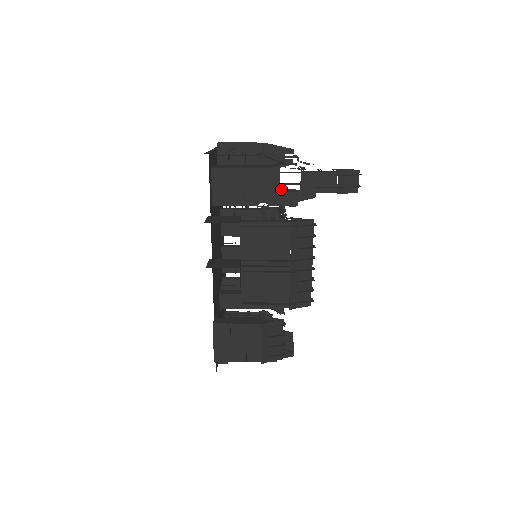
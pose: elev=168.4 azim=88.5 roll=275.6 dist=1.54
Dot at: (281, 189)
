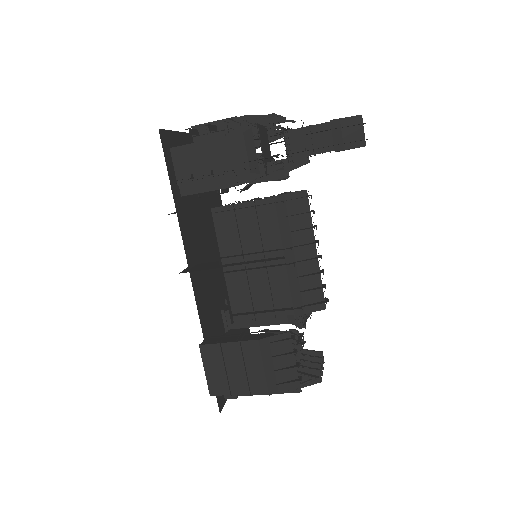
Dot at: occluded
